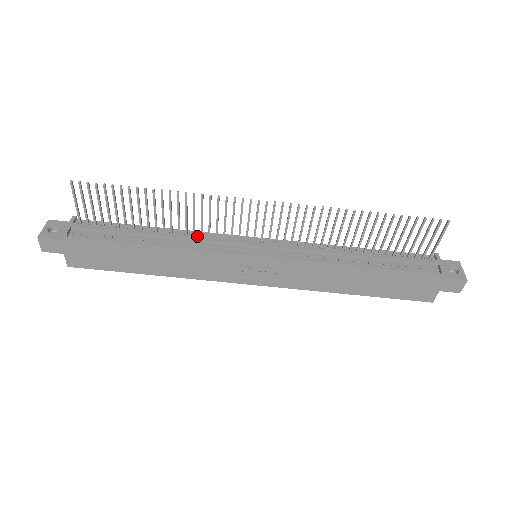
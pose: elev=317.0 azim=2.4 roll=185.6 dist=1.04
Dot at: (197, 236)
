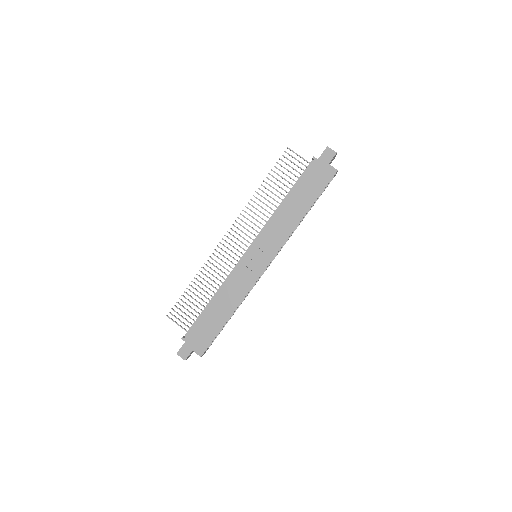
Dot at: (226, 278)
